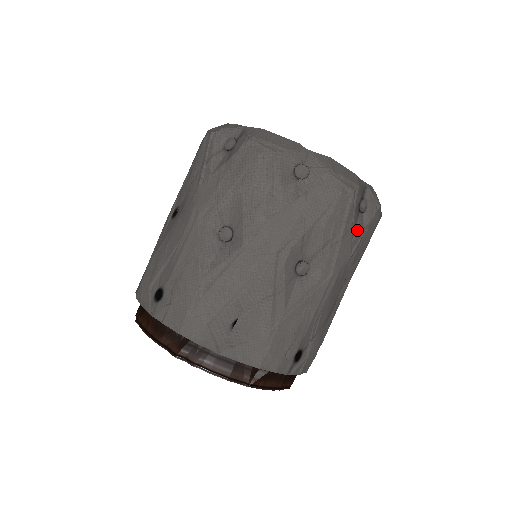
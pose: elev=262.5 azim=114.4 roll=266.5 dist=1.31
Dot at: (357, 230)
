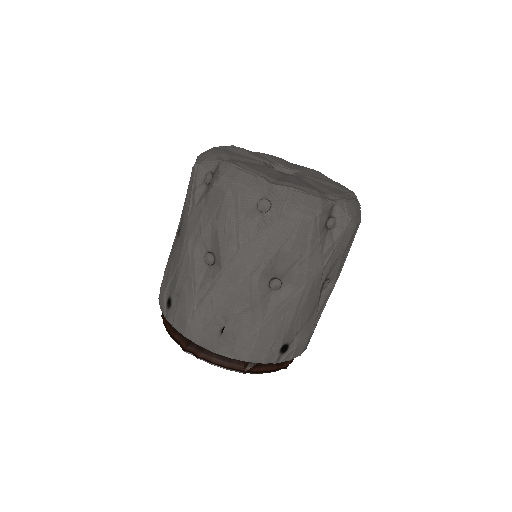
Dot at: (327, 245)
